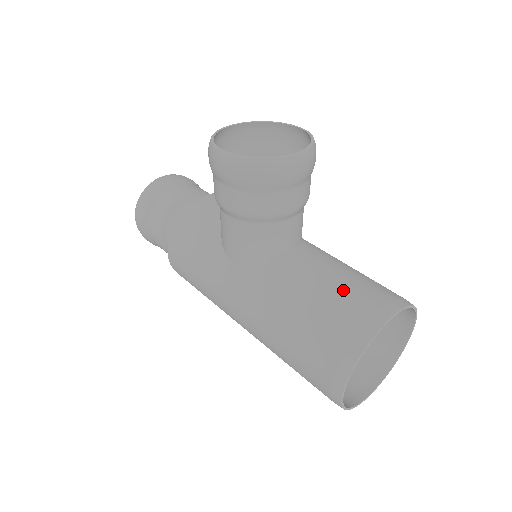
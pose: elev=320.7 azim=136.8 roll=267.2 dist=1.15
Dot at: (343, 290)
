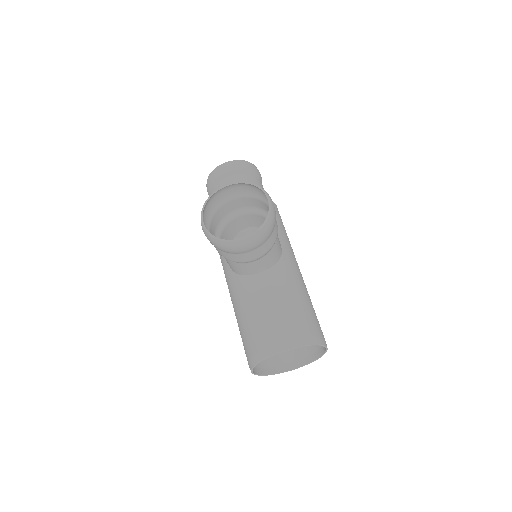
Dot at: (267, 320)
